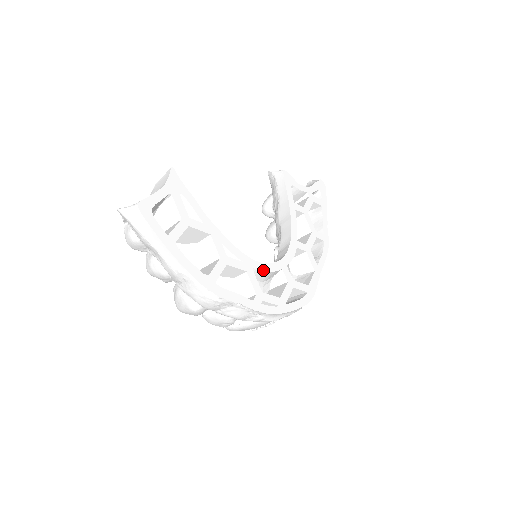
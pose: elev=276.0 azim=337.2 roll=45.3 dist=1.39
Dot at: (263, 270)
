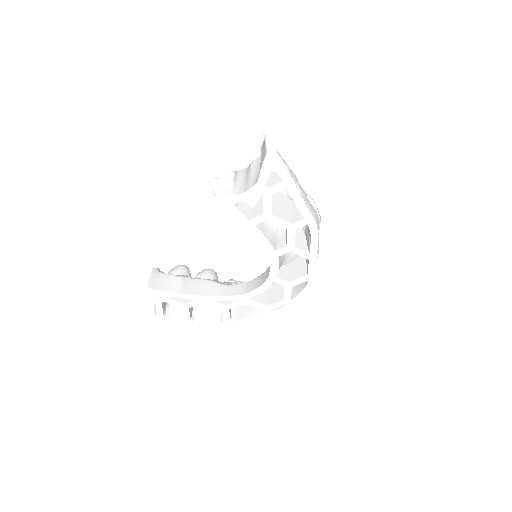
Dot at: occluded
